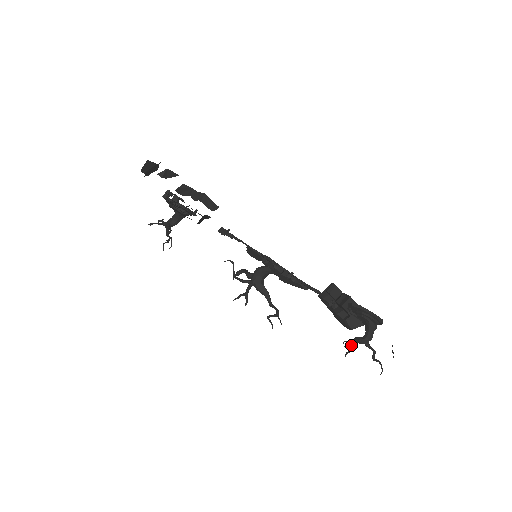
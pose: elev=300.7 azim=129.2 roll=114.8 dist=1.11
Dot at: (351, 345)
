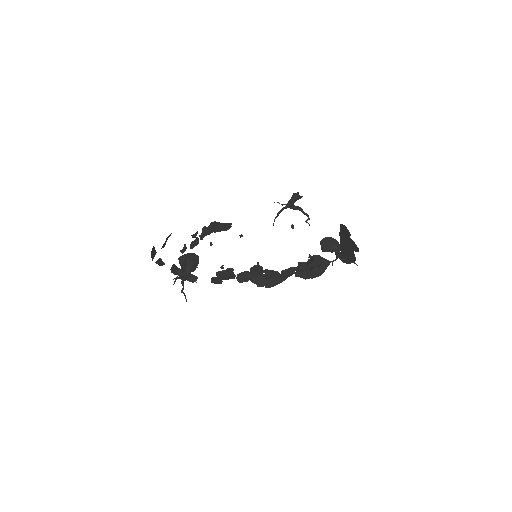
Dot at: (338, 250)
